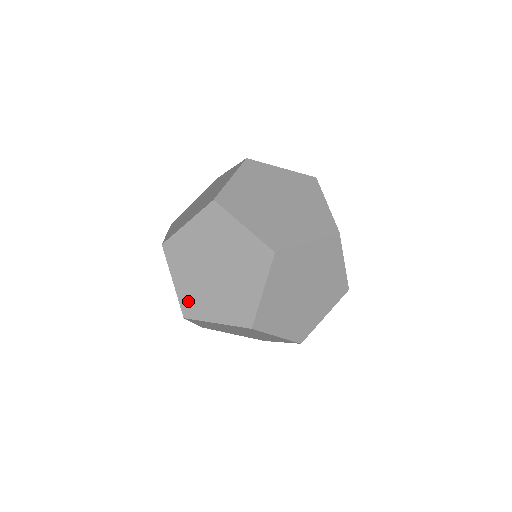
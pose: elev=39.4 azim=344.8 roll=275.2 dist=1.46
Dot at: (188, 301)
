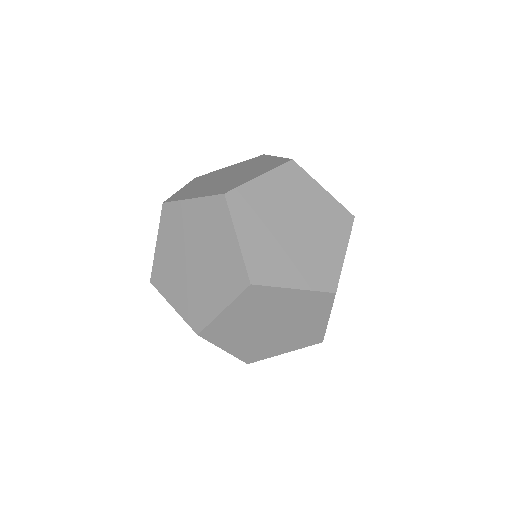
Dot at: (192, 313)
